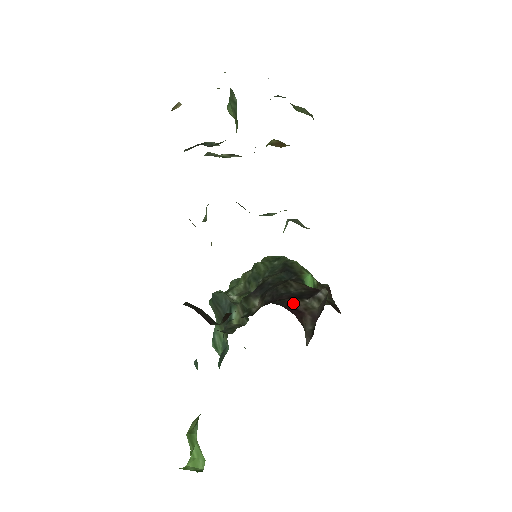
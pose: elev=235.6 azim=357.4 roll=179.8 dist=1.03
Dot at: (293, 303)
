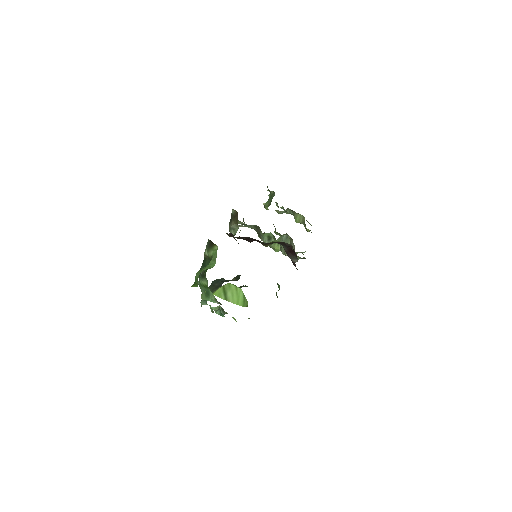
Dot at: occluded
